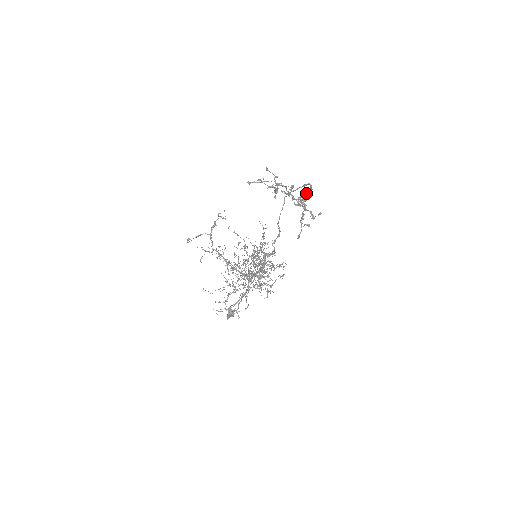
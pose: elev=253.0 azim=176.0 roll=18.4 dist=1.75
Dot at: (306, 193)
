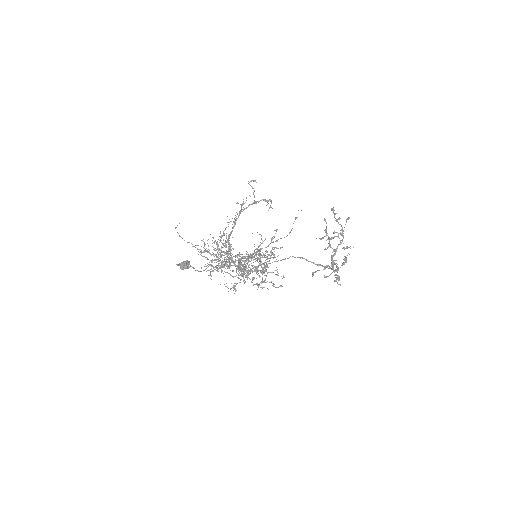
Dot at: occluded
